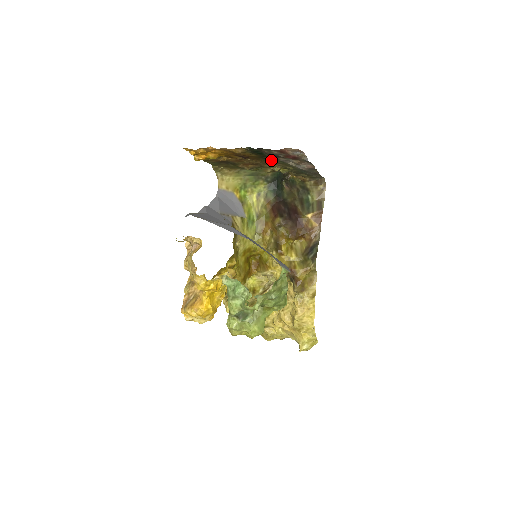
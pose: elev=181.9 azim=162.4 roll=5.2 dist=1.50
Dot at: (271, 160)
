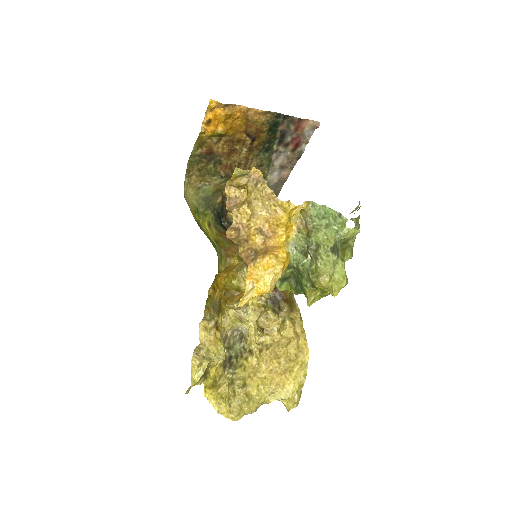
Dot at: (263, 155)
